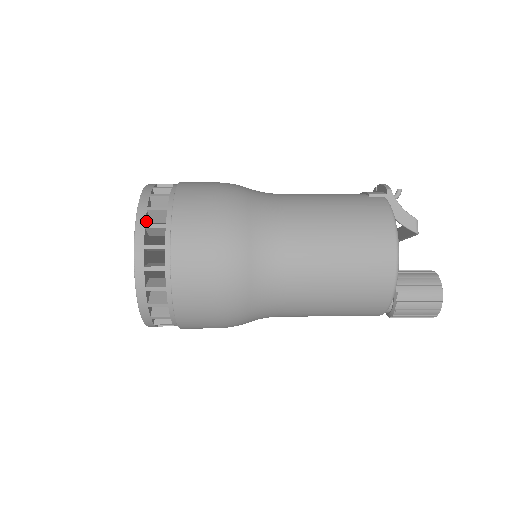
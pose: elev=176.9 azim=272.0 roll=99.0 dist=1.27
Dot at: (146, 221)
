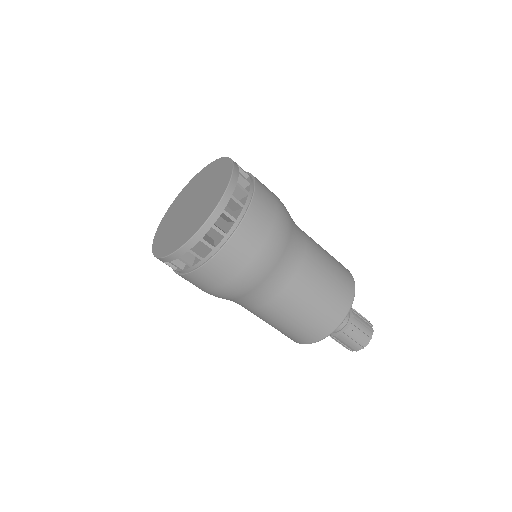
Dot at: occluded
